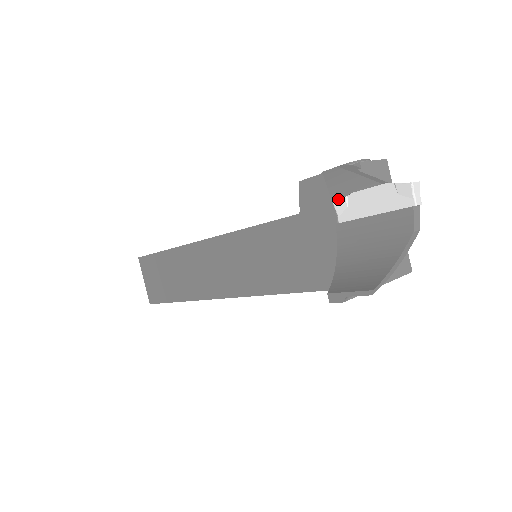
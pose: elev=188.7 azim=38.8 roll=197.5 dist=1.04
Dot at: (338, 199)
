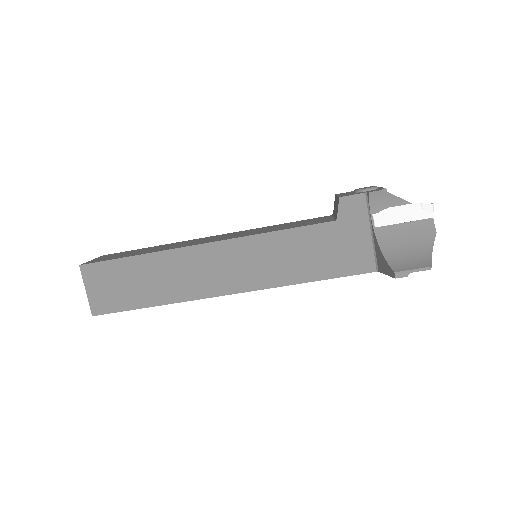
Dot at: (376, 211)
